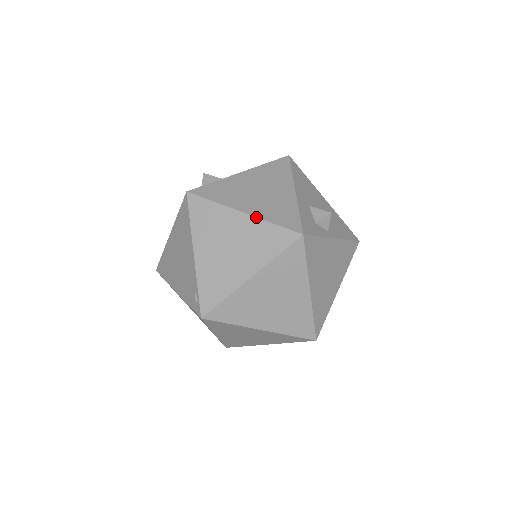
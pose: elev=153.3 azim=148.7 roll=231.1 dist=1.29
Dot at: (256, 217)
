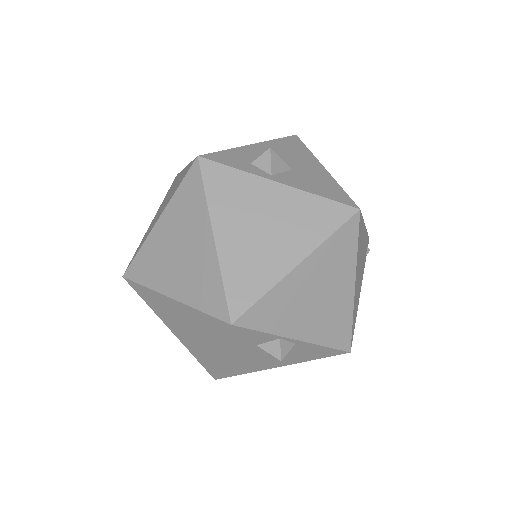
Dot at: (188, 164)
